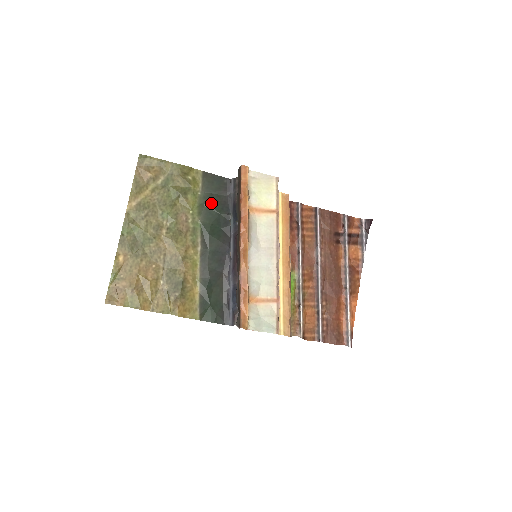
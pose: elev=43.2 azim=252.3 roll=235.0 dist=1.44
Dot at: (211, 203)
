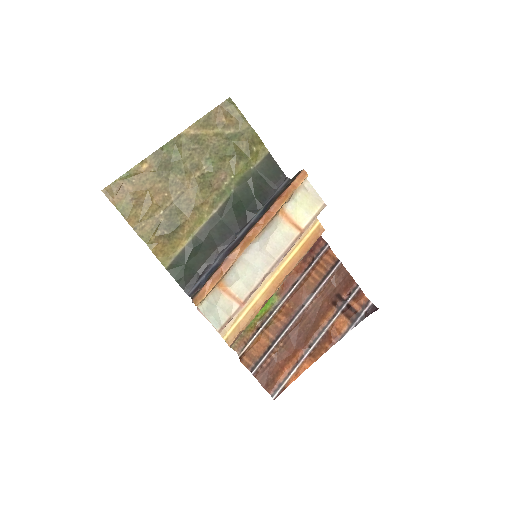
Dot at: (255, 183)
